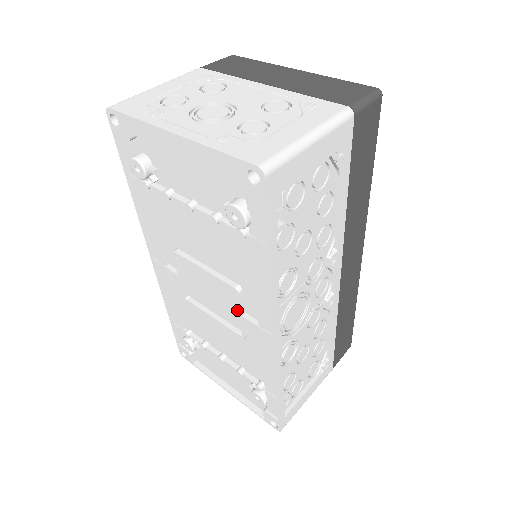
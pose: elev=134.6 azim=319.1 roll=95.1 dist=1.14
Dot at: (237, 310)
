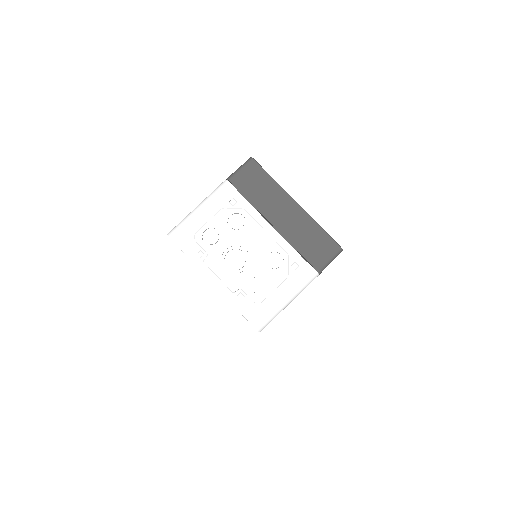
Dot at: occluded
